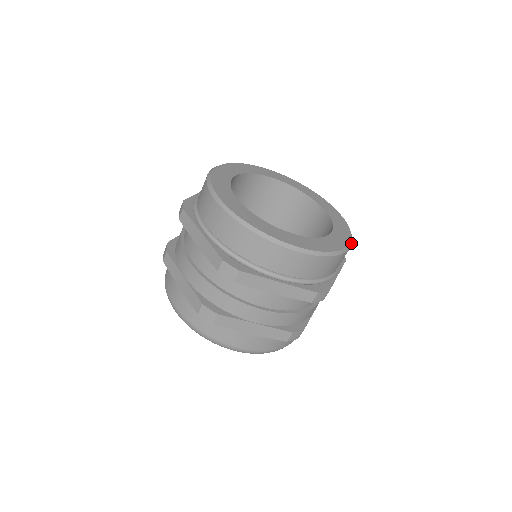
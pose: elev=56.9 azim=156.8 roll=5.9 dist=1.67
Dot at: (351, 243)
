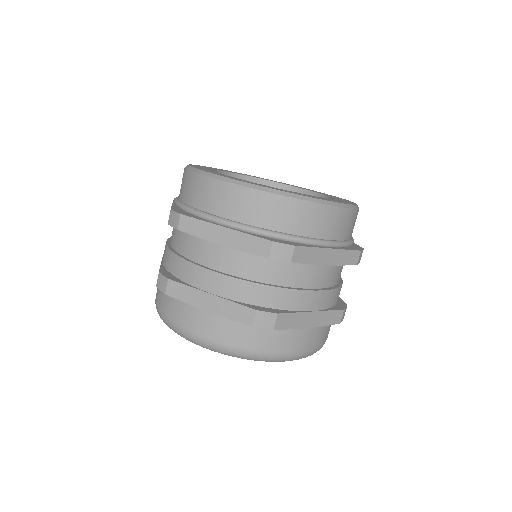
Dot at: occluded
